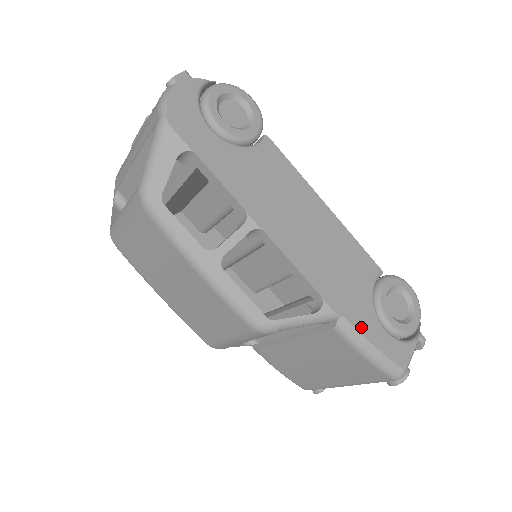
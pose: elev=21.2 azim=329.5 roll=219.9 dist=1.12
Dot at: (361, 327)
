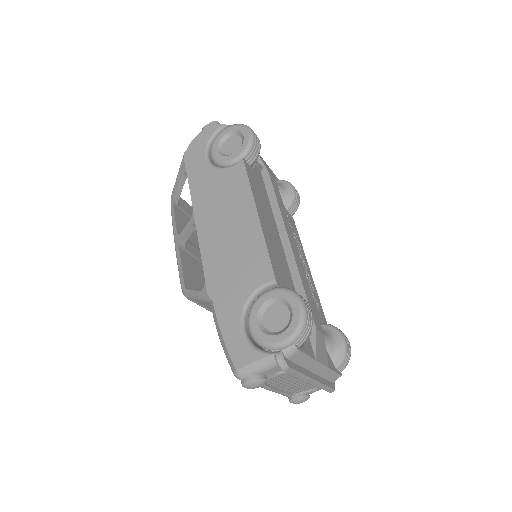
Dot at: (221, 315)
